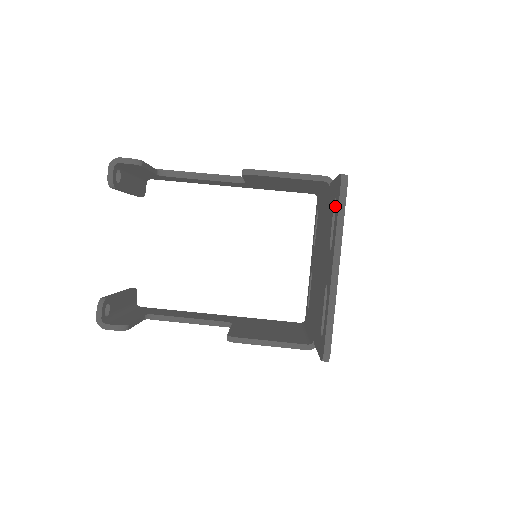
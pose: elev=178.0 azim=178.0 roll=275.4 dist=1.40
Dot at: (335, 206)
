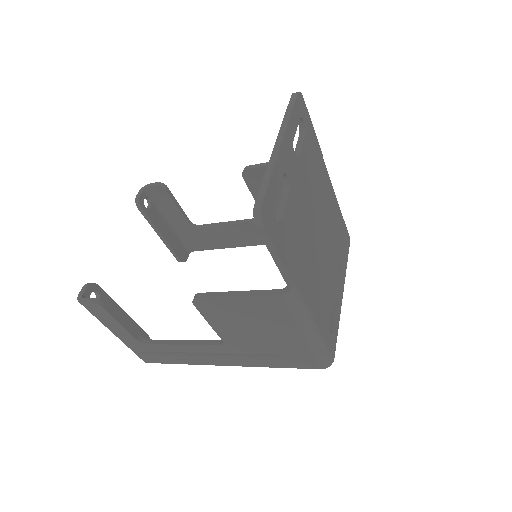
Dot at: (301, 134)
